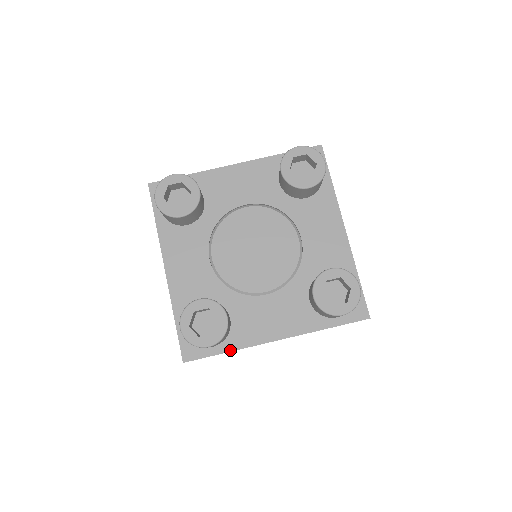
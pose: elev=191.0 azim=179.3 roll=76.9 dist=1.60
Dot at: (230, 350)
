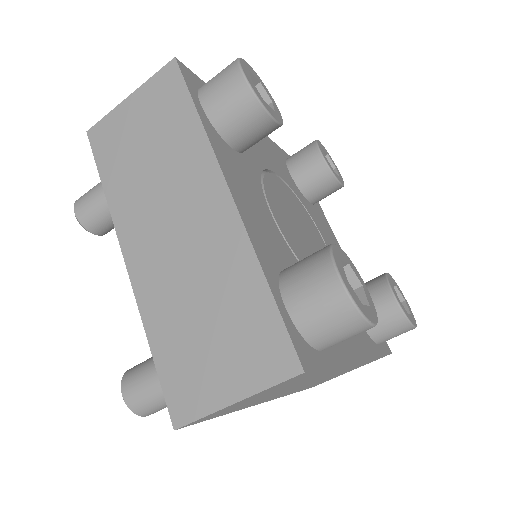
Dot at: (337, 362)
